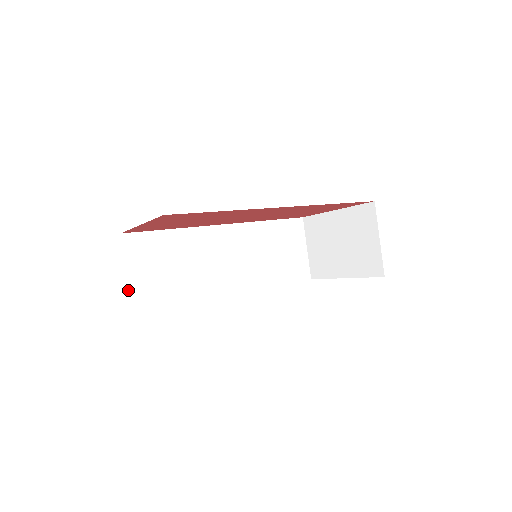
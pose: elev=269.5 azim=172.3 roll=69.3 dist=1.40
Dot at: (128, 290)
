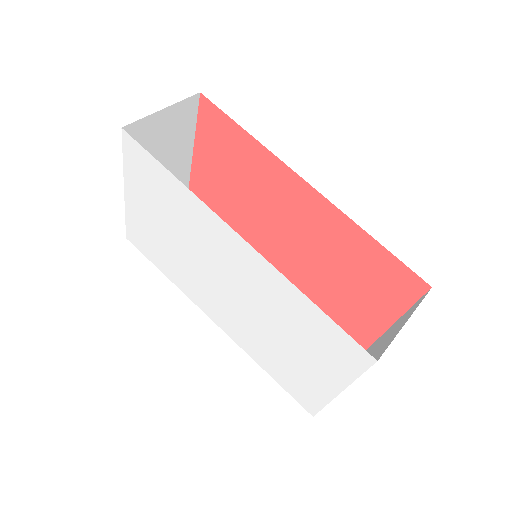
Dot at: occluded
